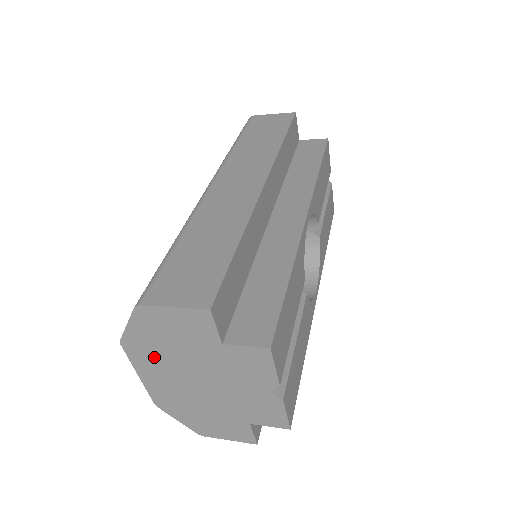
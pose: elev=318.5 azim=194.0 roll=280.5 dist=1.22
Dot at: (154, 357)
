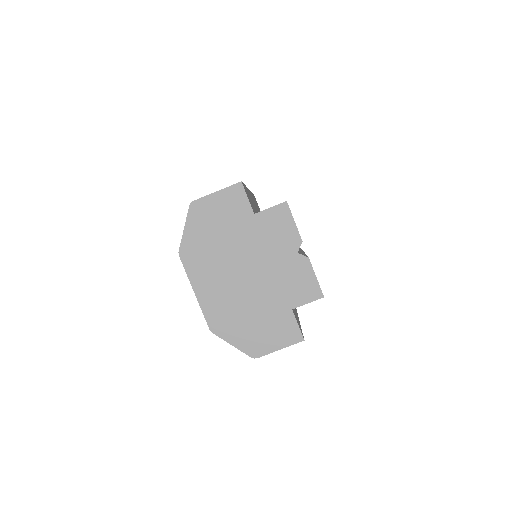
Dot at: (206, 258)
